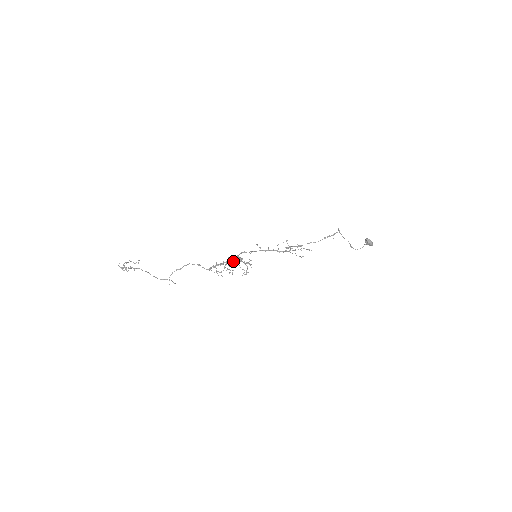
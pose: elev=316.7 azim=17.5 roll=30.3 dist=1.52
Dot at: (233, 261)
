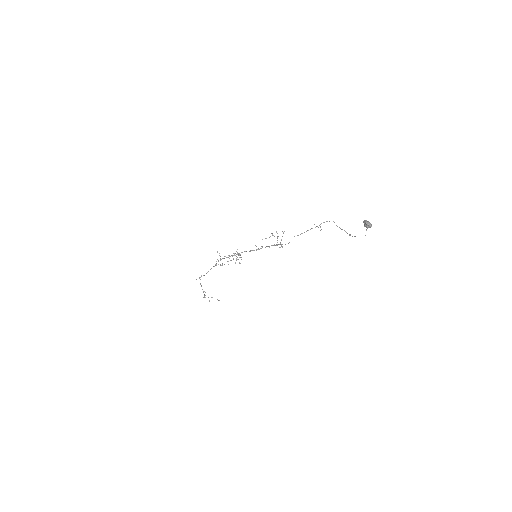
Dot at: occluded
